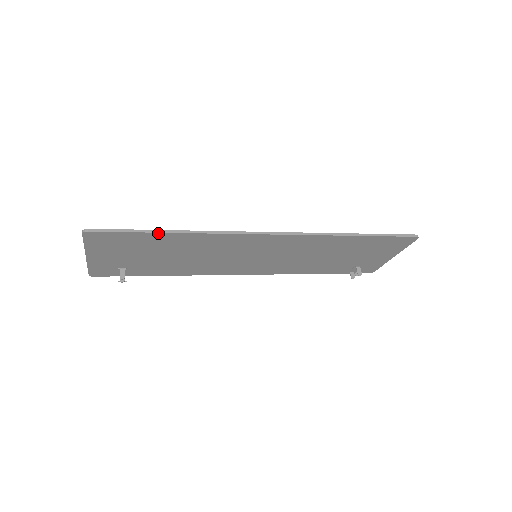
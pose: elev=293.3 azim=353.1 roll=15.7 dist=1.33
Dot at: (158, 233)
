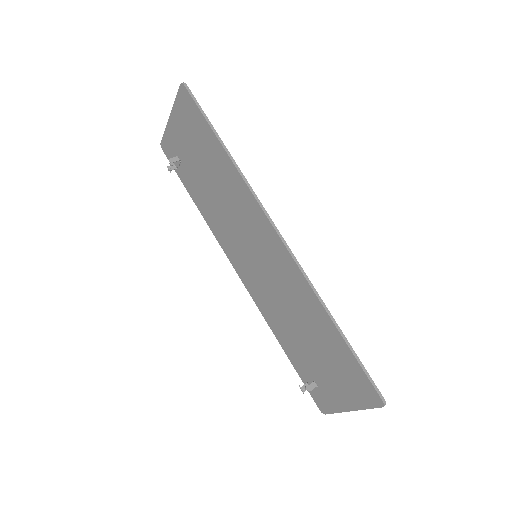
Dot at: (216, 137)
